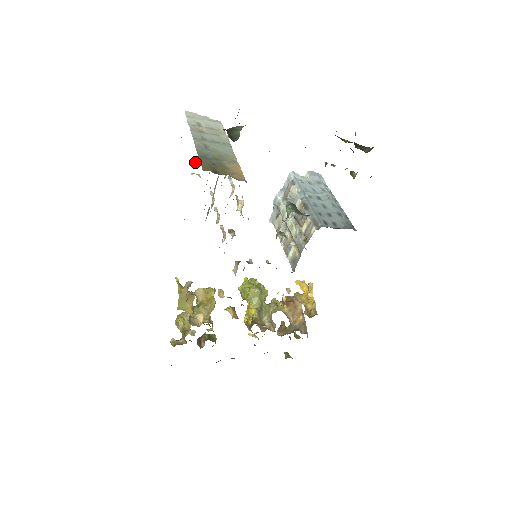
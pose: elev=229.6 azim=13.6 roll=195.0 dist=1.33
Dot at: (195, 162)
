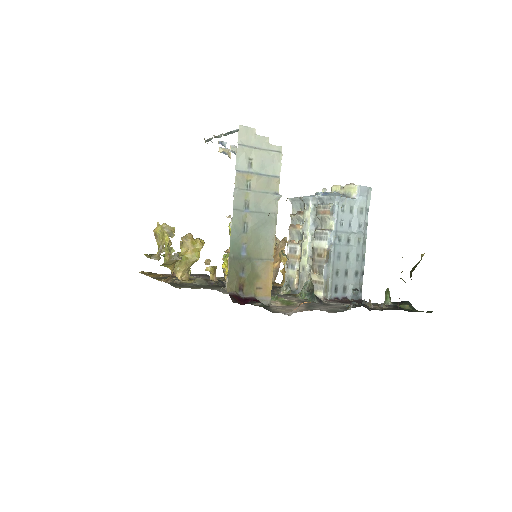
Dot at: (230, 146)
